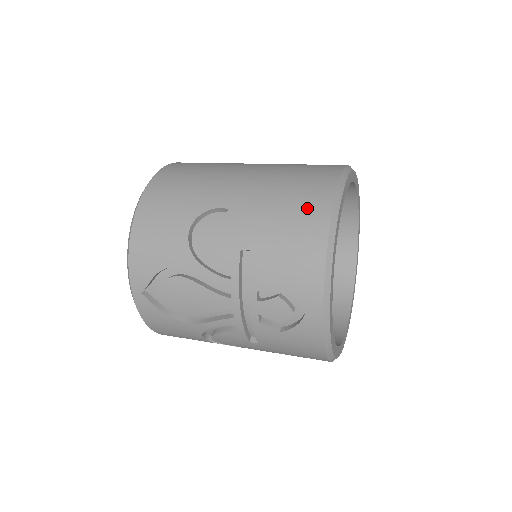
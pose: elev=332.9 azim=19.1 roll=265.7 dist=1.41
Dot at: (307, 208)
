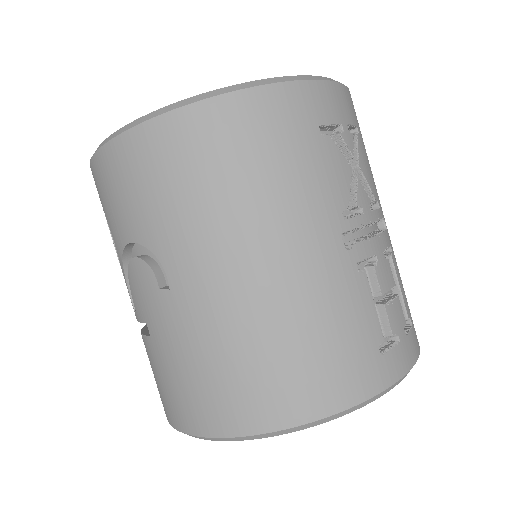
Dot at: (210, 404)
